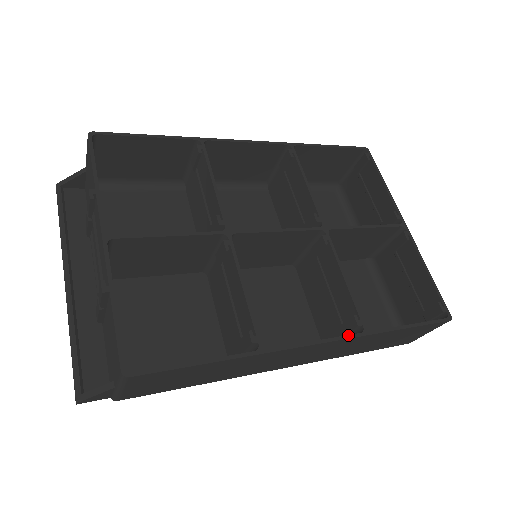
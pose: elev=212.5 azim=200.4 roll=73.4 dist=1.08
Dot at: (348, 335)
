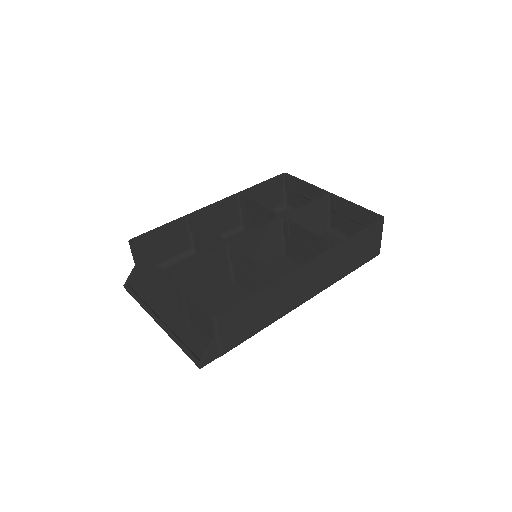
Dot at: (325, 251)
